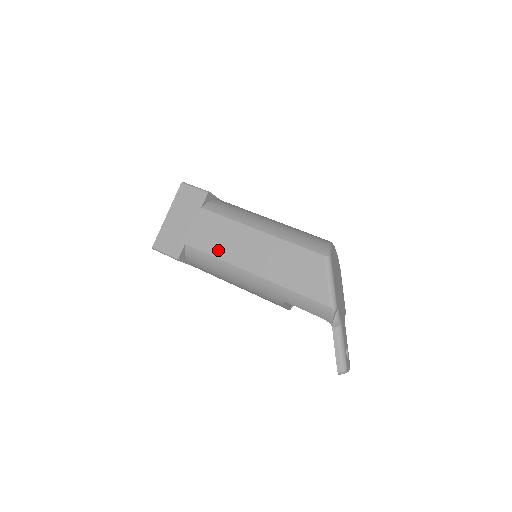
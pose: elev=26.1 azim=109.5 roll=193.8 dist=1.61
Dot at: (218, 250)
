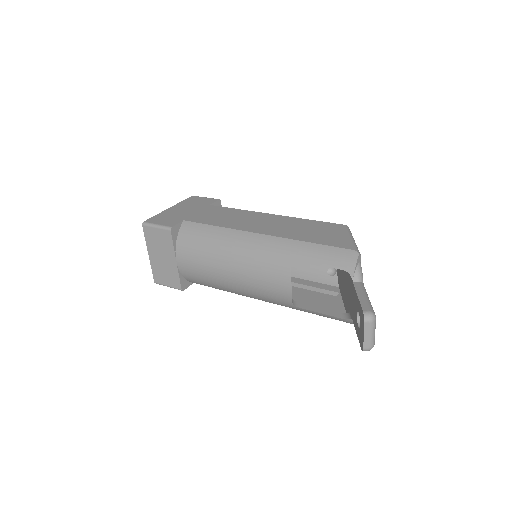
Dot at: (222, 223)
